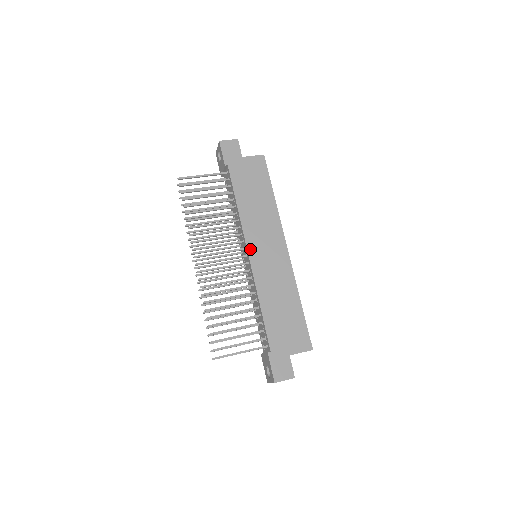
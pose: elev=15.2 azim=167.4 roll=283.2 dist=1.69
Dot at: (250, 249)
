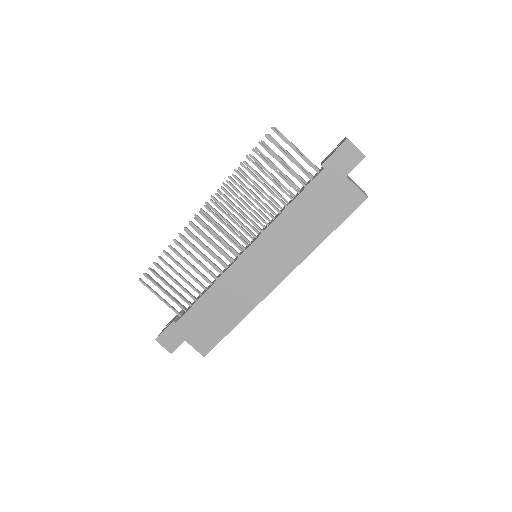
Dot at: (250, 250)
